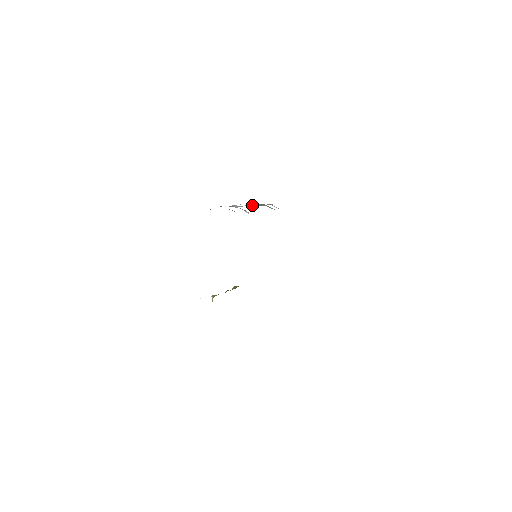
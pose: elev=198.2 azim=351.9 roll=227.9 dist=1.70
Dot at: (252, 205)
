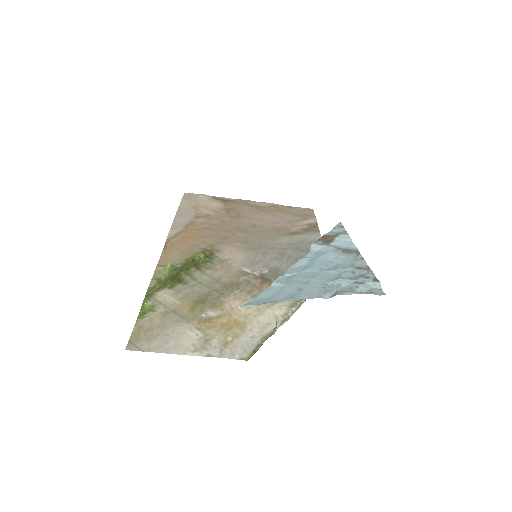
Dot at: occluded
